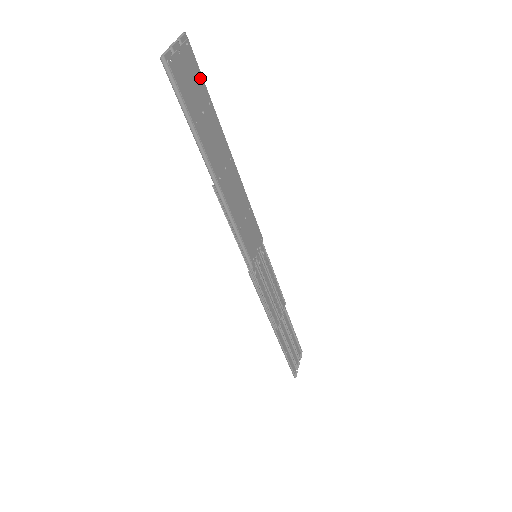
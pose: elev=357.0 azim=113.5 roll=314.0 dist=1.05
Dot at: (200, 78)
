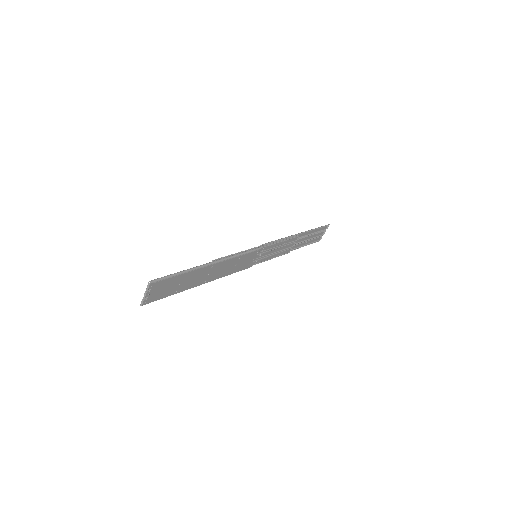
Dot at: (170, 280)
